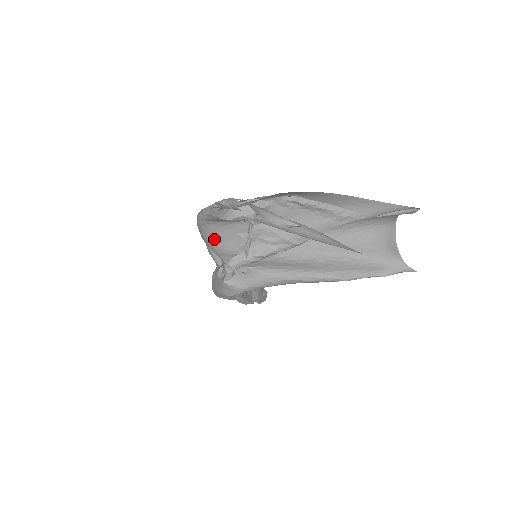
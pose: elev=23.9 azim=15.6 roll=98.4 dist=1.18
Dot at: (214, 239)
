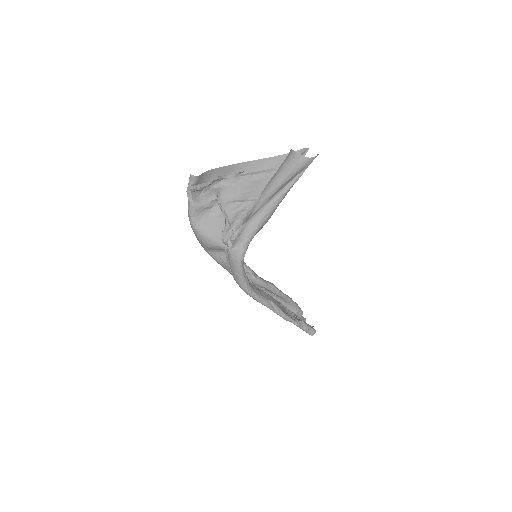
Dot at: (208, 232)
